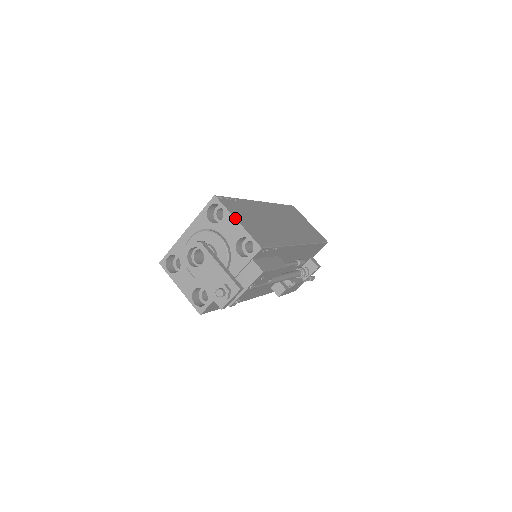
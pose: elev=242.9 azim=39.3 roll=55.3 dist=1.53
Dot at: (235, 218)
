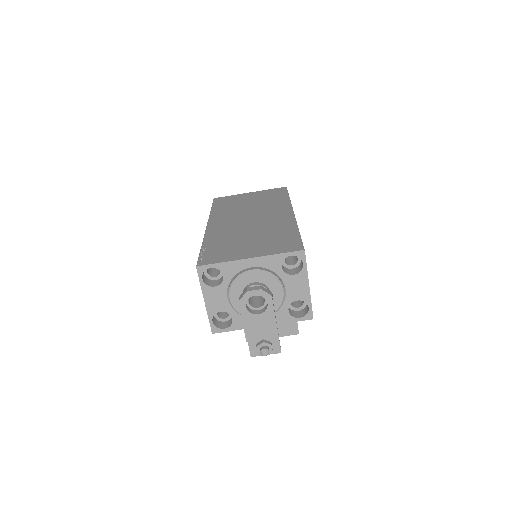
Dot at: occluded
